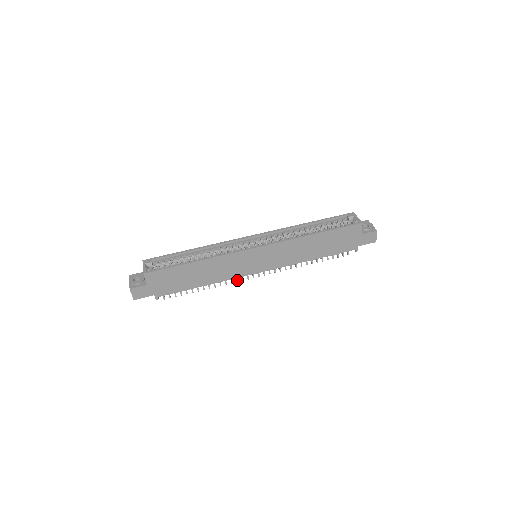
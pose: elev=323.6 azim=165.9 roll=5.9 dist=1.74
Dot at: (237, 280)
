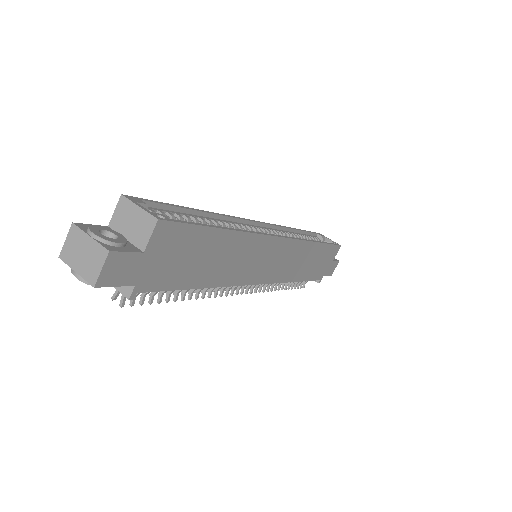
Dot at: (222, 292)
